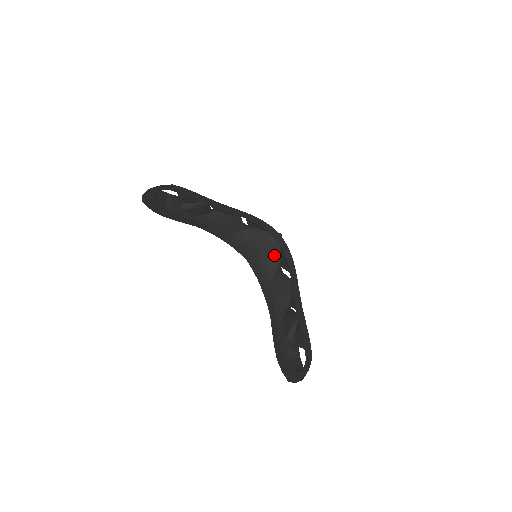
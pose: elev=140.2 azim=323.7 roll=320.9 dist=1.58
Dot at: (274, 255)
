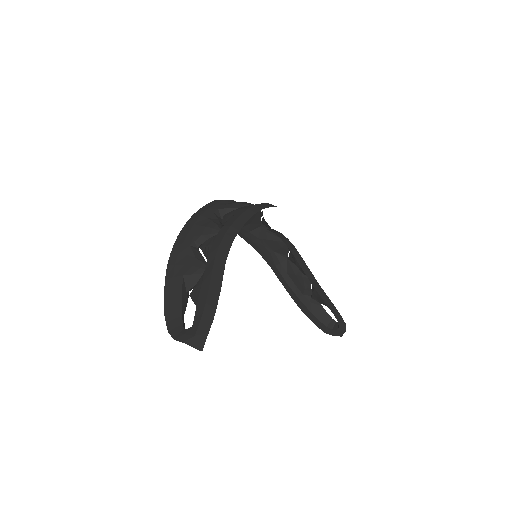
Dot at: (255, 221)
